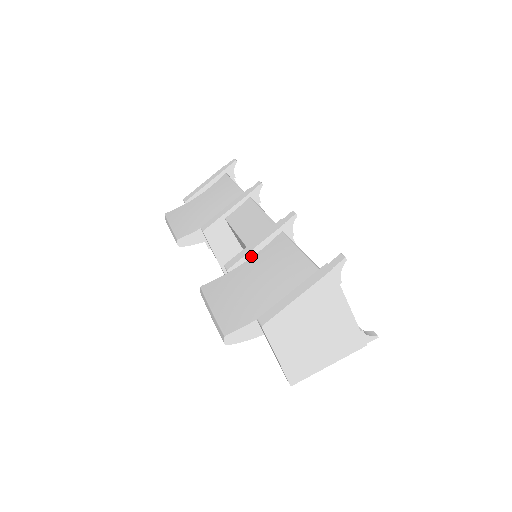
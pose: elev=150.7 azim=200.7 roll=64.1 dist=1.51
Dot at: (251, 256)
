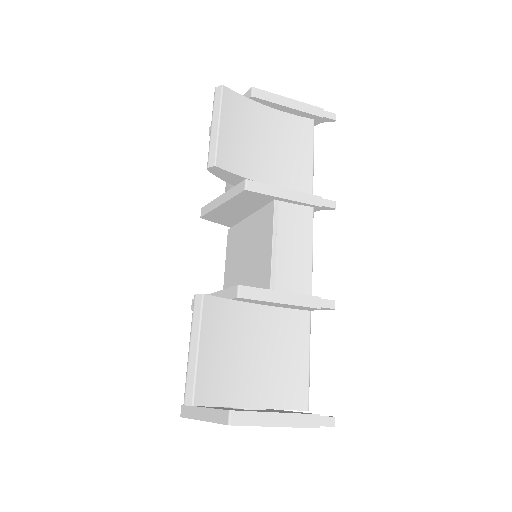
Dot at: (267, 303)
